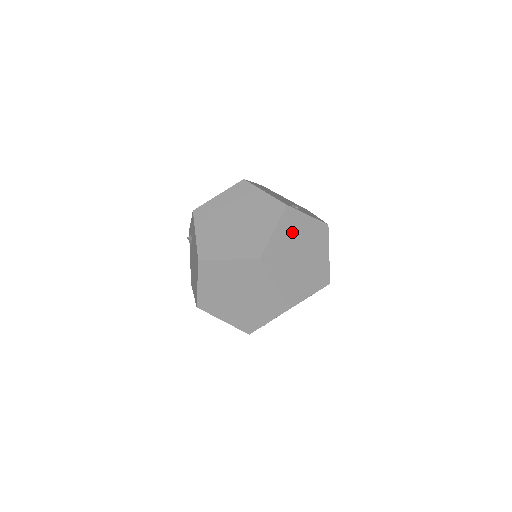
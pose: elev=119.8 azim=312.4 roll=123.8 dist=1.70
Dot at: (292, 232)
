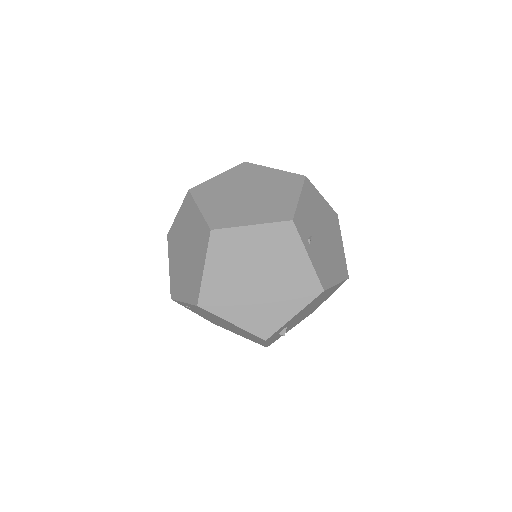
Dot at: (272, 249)
